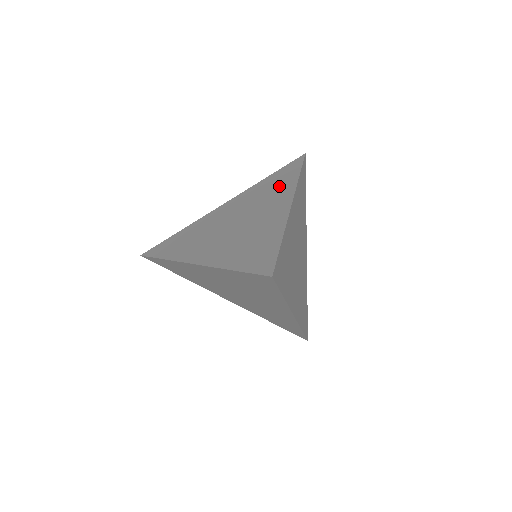
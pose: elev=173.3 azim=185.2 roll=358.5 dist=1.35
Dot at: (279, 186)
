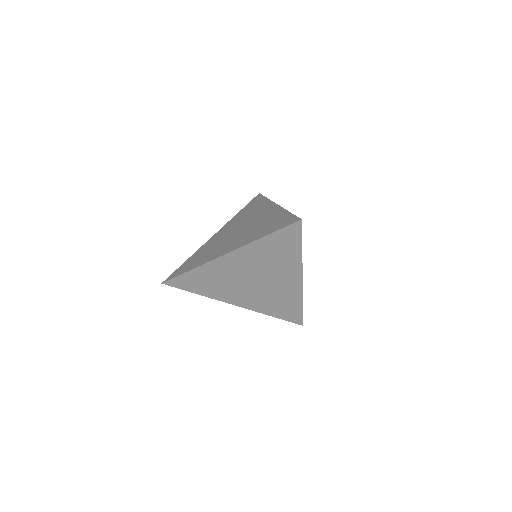
Dot at: (256, 207)
